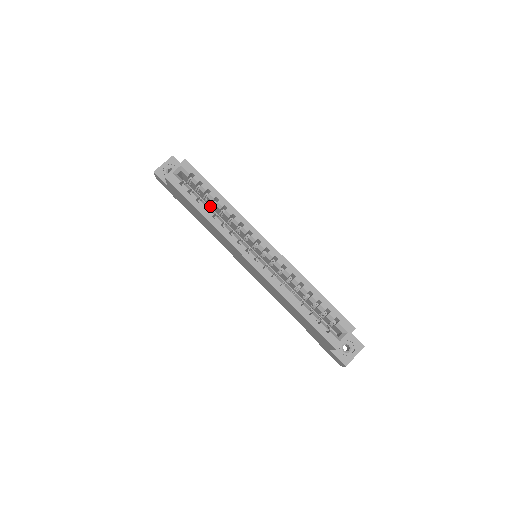
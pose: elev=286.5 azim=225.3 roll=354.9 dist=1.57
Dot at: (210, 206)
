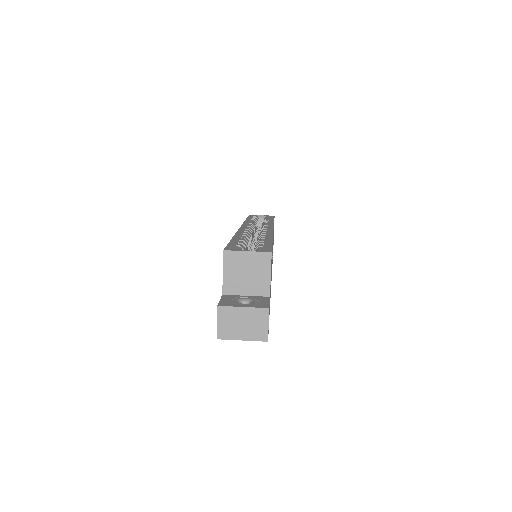
Dot at: occluded
